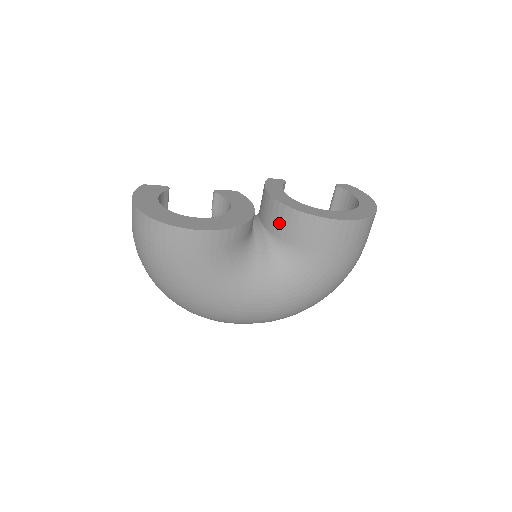
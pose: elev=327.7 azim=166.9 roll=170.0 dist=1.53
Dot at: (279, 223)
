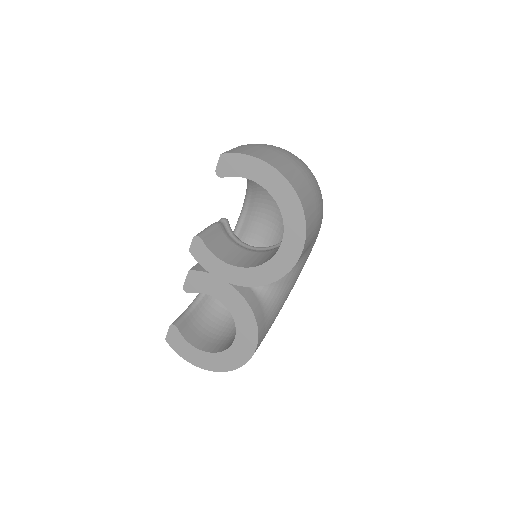
Dot at: occluded
